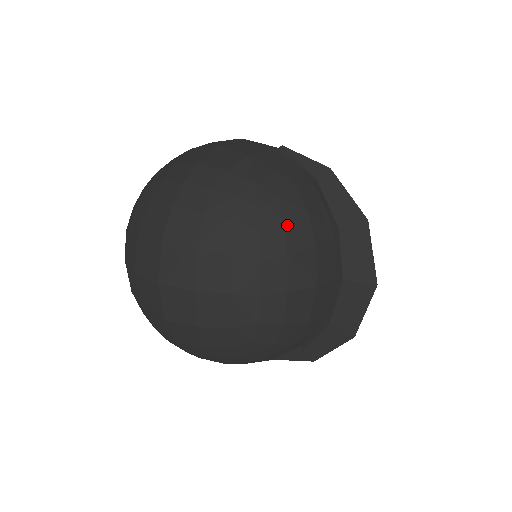
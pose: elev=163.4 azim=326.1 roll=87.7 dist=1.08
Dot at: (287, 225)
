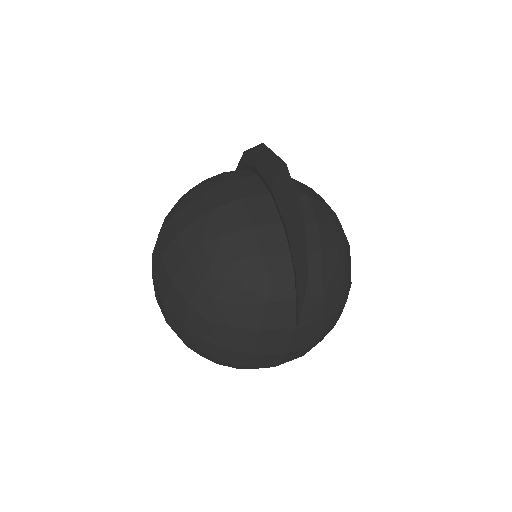
Dot at: (207, 183)
